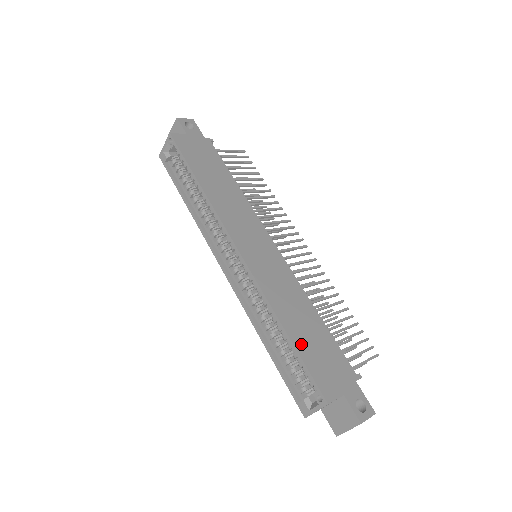
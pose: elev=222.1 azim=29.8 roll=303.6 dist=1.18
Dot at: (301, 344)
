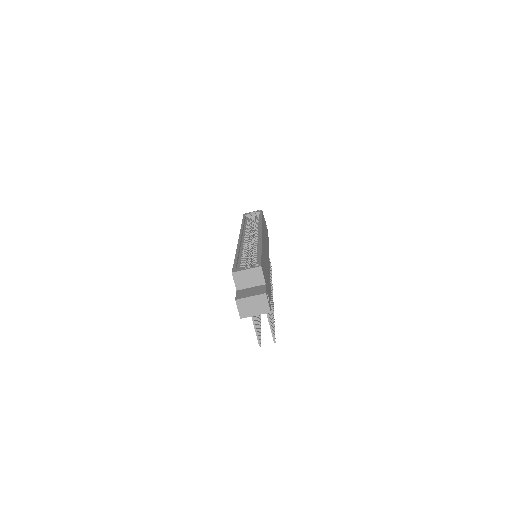
Dot at: (263, 258)
